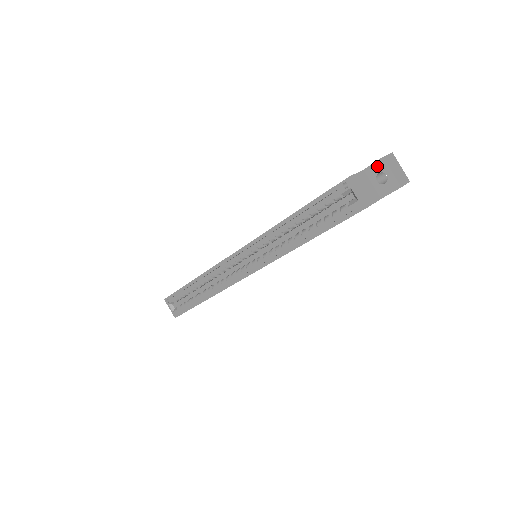
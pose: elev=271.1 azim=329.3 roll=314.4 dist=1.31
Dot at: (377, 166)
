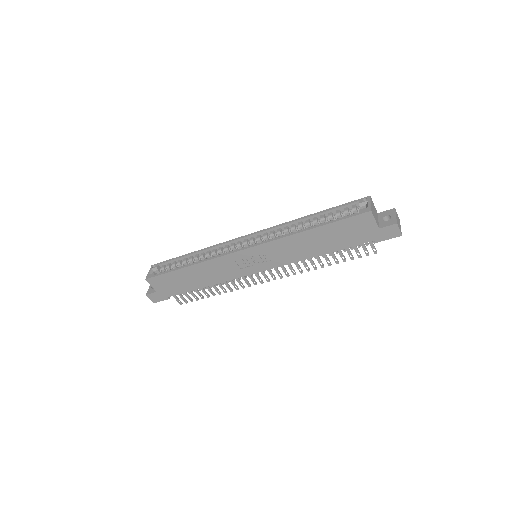
Dot at: (388, 212)
